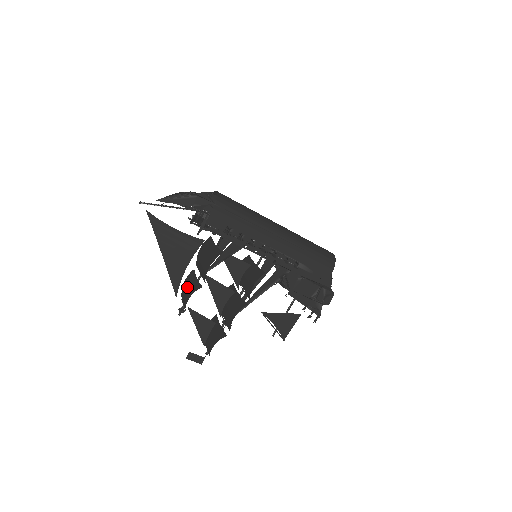
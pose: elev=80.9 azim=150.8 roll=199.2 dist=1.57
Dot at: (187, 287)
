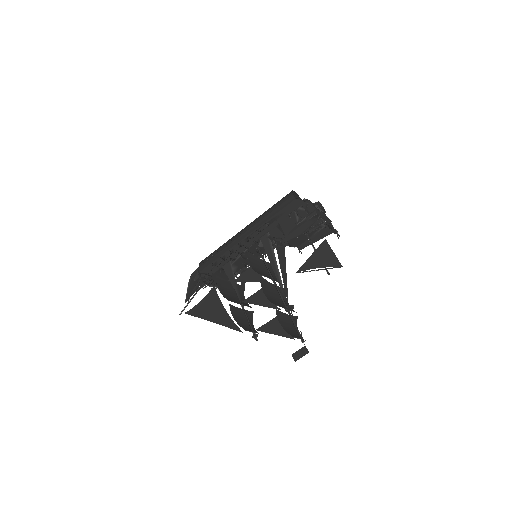
Dot at: (244, 321)
